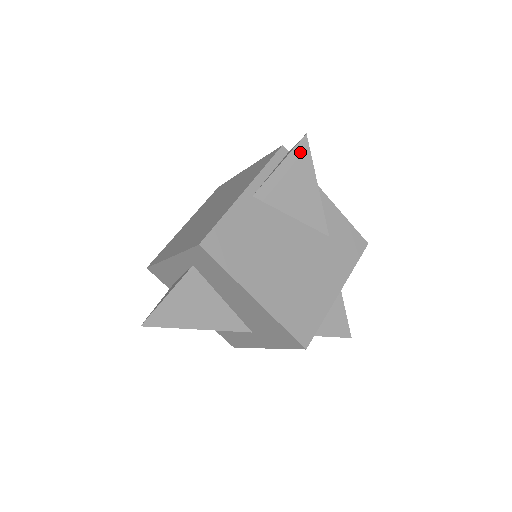
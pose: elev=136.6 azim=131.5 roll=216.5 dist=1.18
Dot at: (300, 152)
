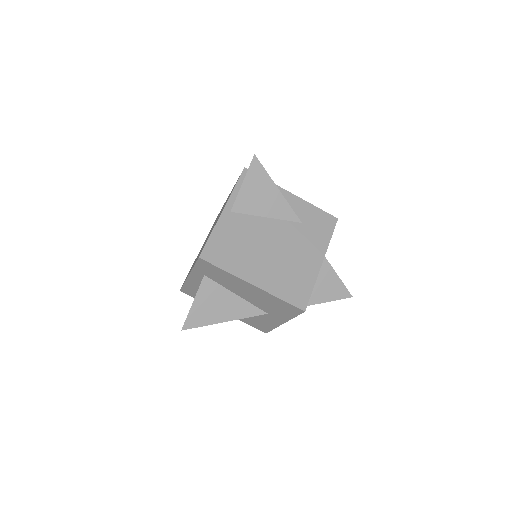
Dot at: (255, 169)
